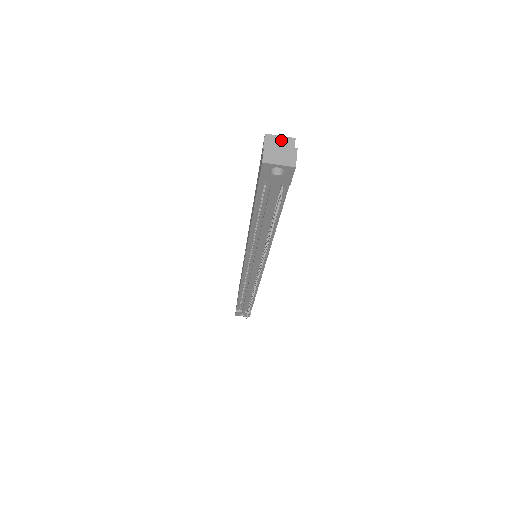
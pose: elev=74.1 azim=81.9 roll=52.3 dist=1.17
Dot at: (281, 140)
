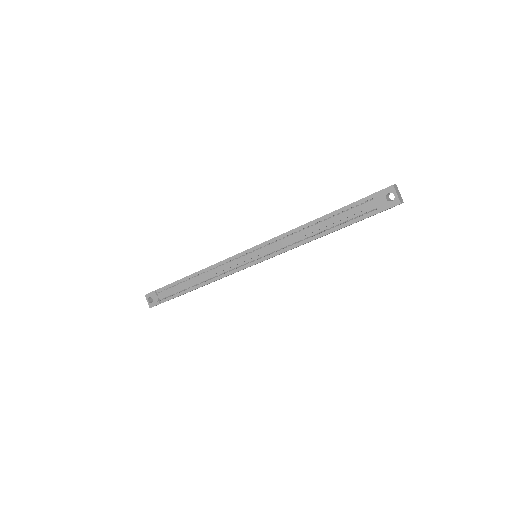
Dot at: occluded
